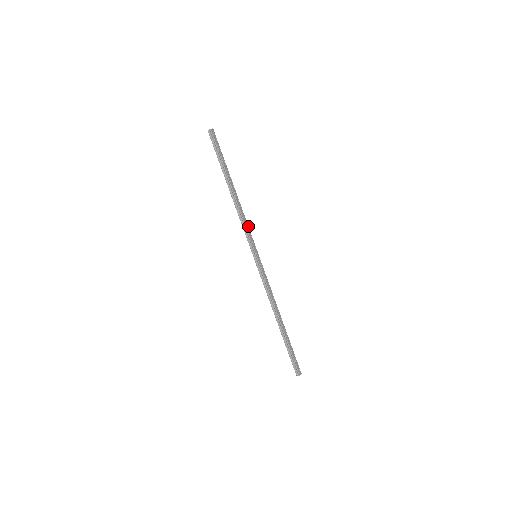
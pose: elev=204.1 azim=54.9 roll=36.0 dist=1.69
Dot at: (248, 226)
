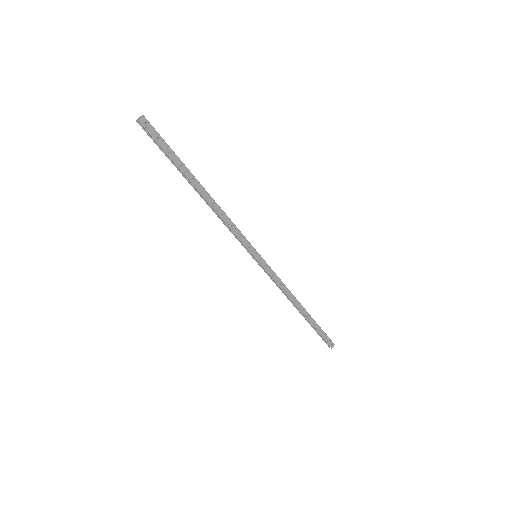
Dot at: (236, 227)
